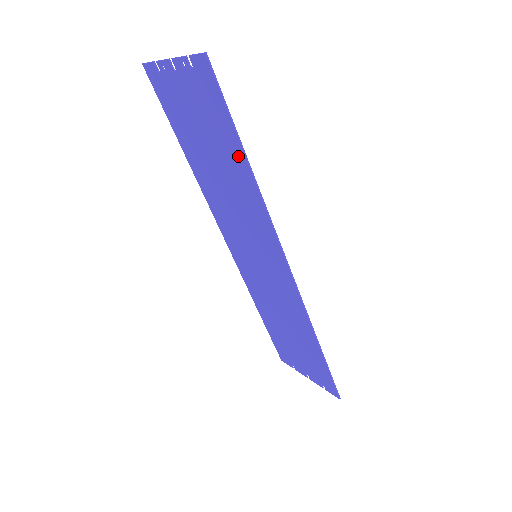
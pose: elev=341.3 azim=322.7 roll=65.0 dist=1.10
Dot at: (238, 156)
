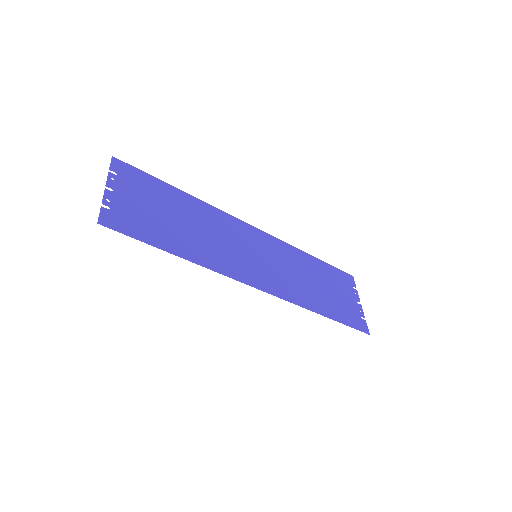
Dot at: (172, 247)
